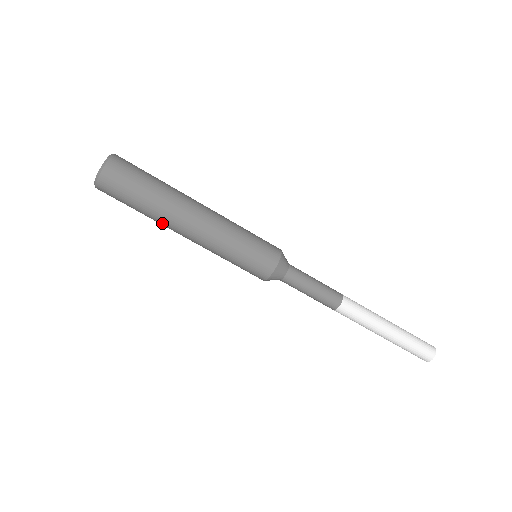
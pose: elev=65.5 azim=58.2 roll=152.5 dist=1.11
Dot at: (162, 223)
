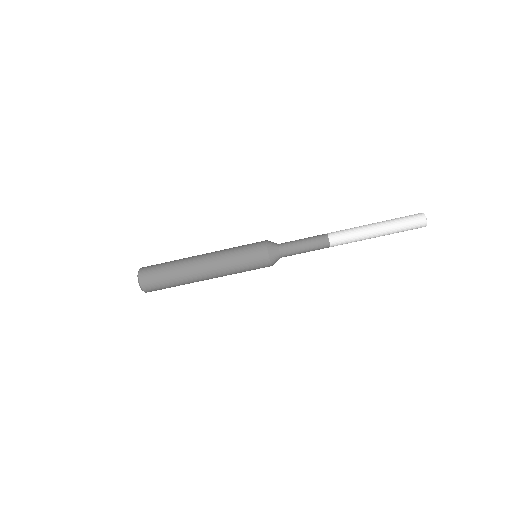
Dot at: occluded
